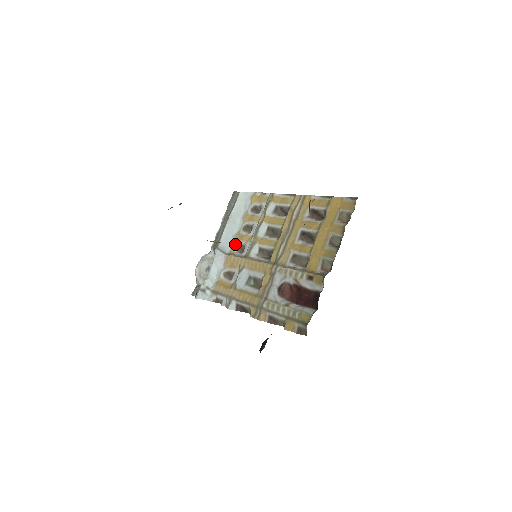
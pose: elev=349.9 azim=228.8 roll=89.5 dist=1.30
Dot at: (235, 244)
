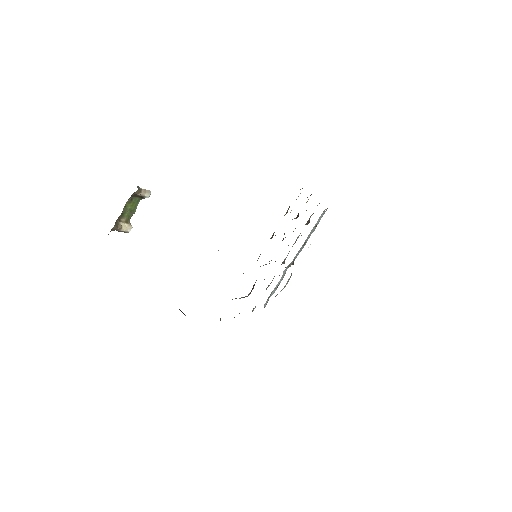
Dot at: occluded
